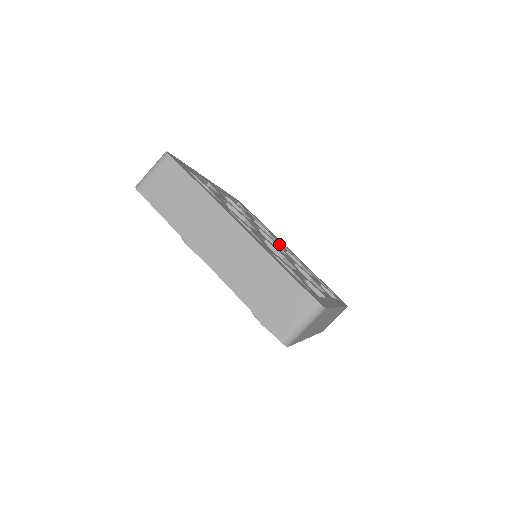
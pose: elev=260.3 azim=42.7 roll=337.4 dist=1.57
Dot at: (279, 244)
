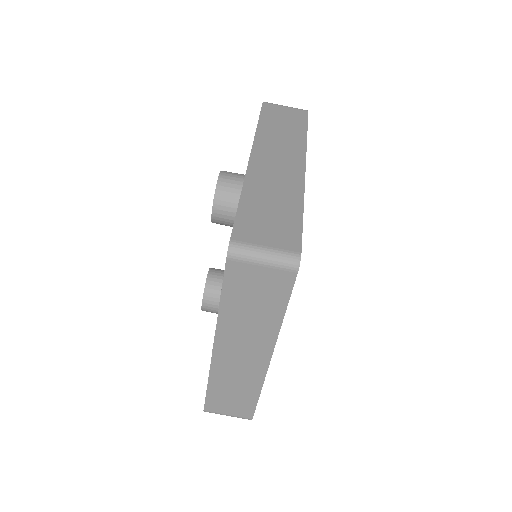
Dot at: occluded
